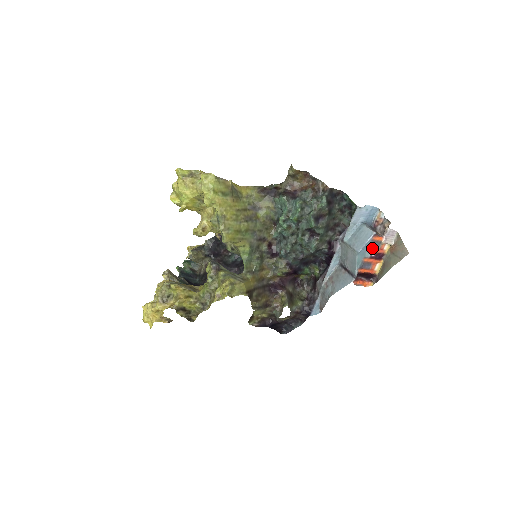
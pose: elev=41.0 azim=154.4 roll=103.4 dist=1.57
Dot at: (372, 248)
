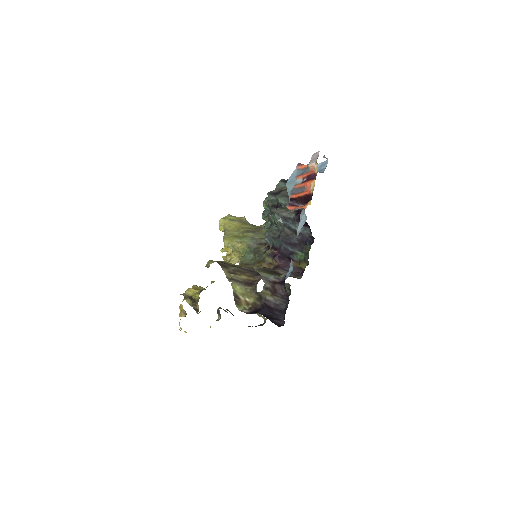
Dot at: (301, 175)
